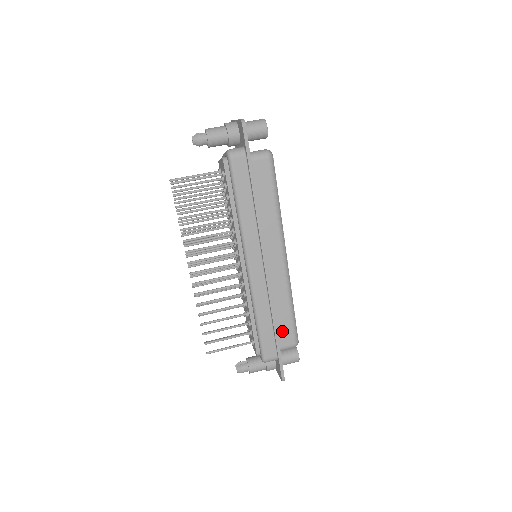
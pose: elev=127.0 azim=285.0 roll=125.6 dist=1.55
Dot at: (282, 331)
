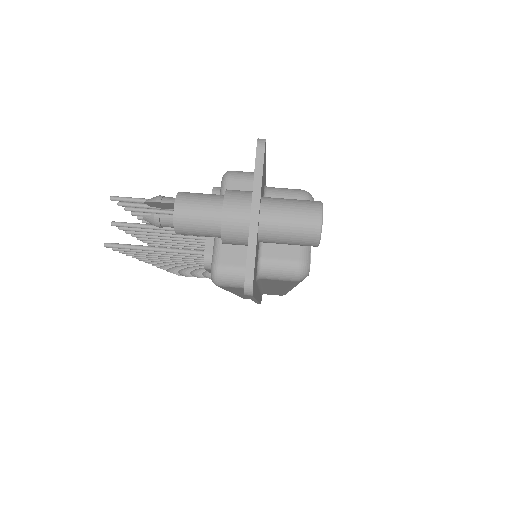
Dot at: occluded
